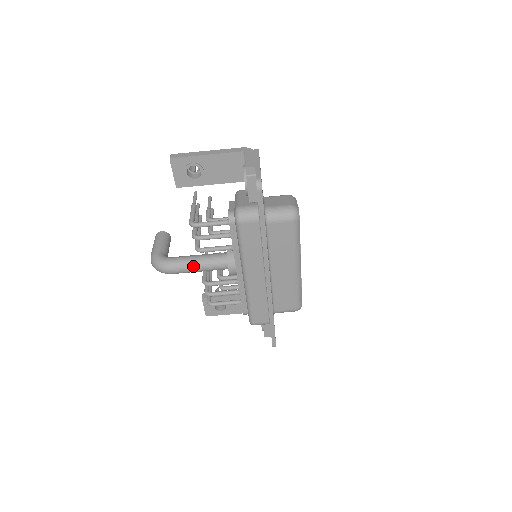
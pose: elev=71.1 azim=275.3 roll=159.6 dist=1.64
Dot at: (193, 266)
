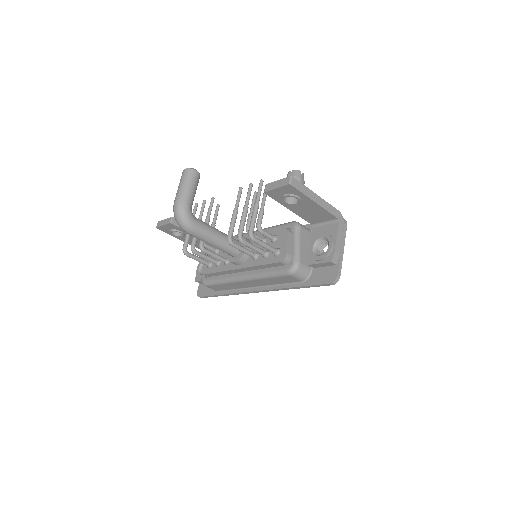
Dot at: (211, 242)
